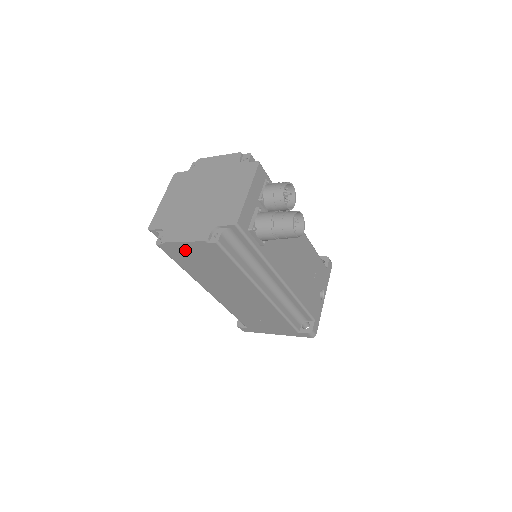
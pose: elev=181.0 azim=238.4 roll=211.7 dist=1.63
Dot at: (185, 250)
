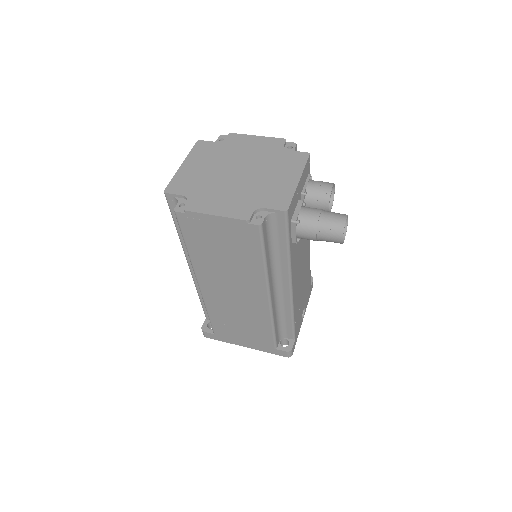
Dot at: (209, 226)
